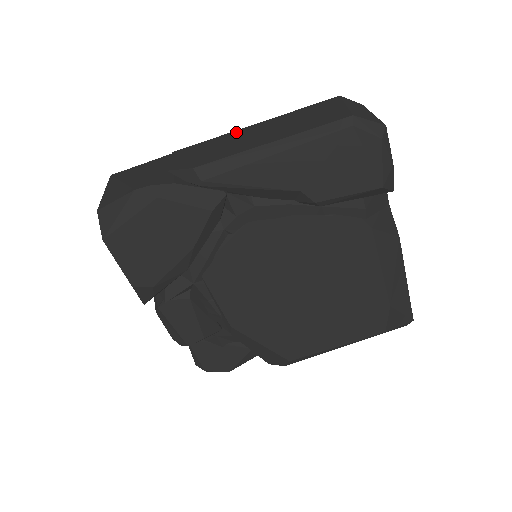
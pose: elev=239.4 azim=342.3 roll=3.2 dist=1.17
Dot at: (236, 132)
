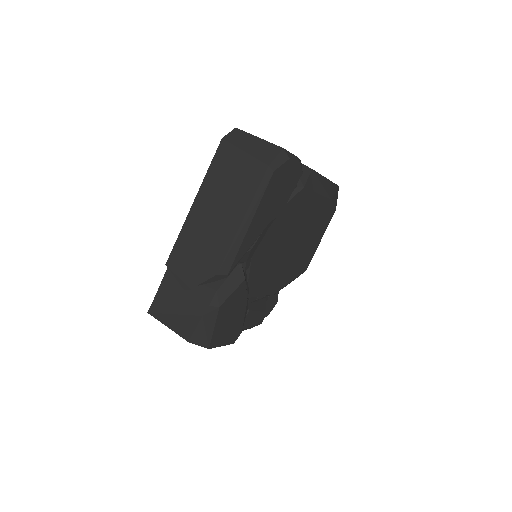
Dot at: (190, 220)
